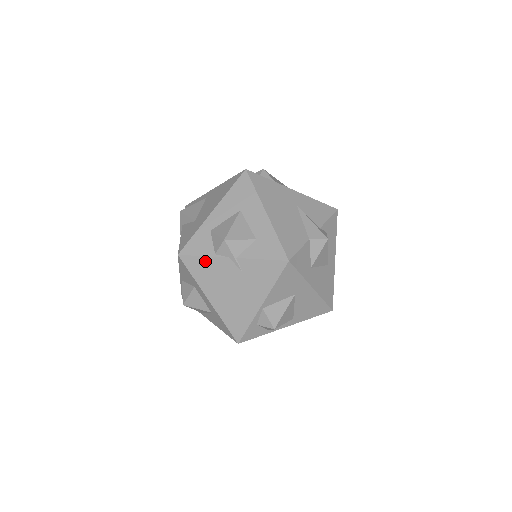
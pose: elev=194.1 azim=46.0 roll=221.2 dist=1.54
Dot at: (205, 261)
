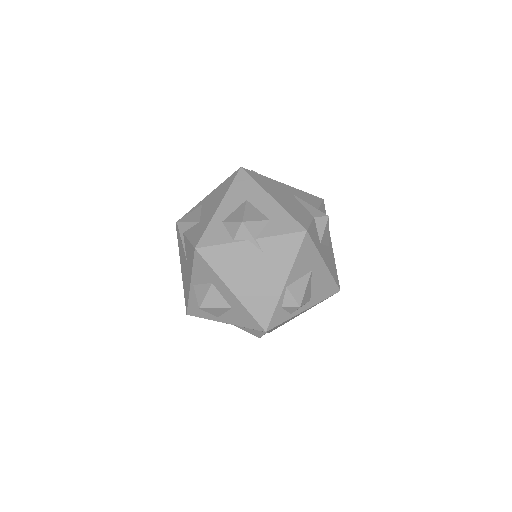
Dot at: (224, 249)
